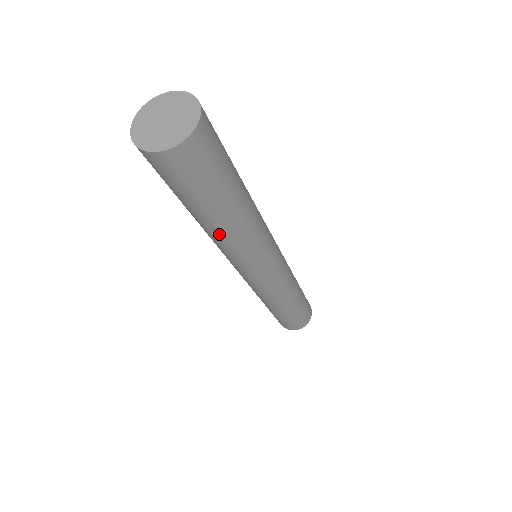
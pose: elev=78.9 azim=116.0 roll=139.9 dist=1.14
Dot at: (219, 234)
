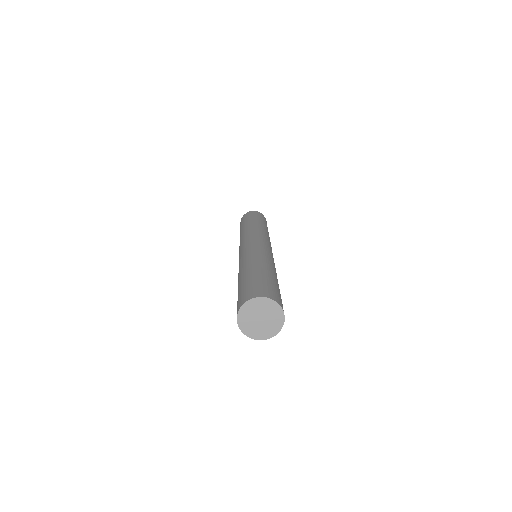
Dot at: occluded
